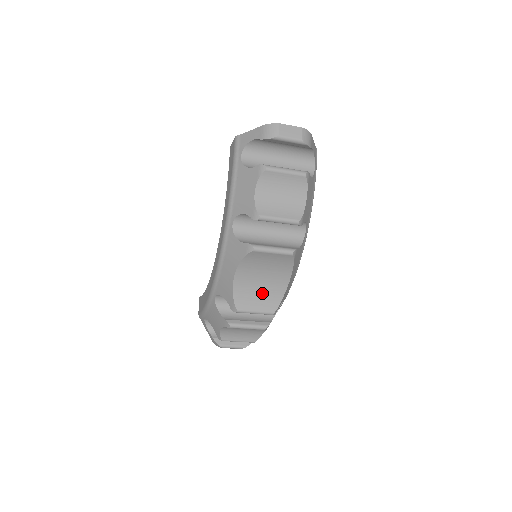
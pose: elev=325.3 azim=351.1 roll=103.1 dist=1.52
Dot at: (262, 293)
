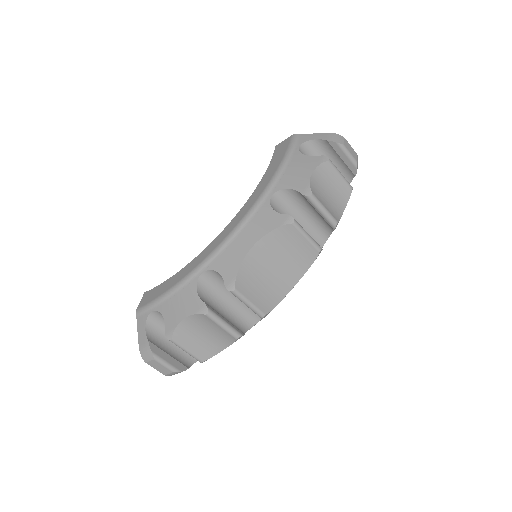
Dot at: (265, 285)
